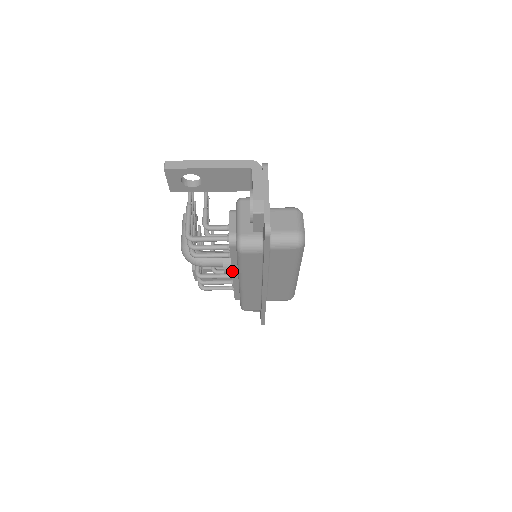
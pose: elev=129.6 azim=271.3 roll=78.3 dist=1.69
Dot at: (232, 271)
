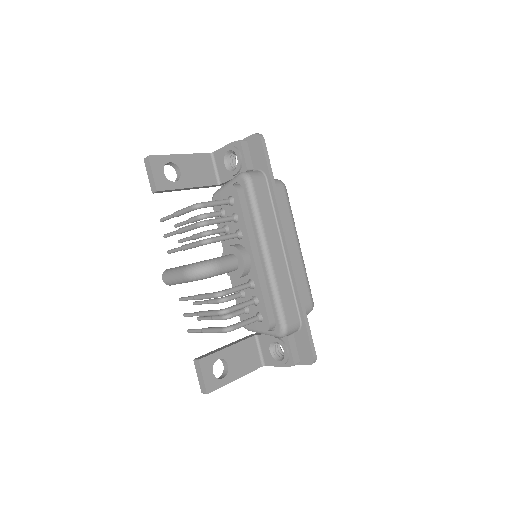
Dot at: (250, 245)
